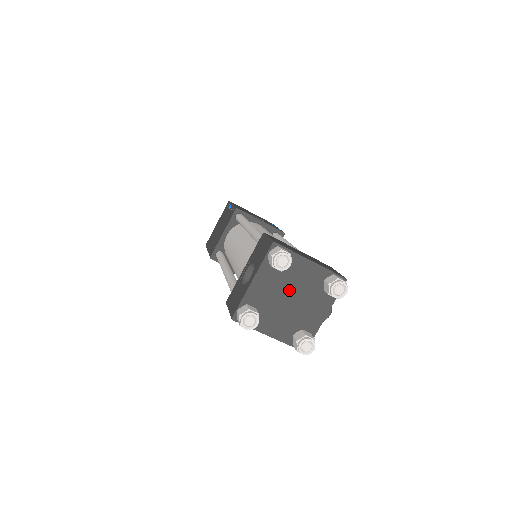
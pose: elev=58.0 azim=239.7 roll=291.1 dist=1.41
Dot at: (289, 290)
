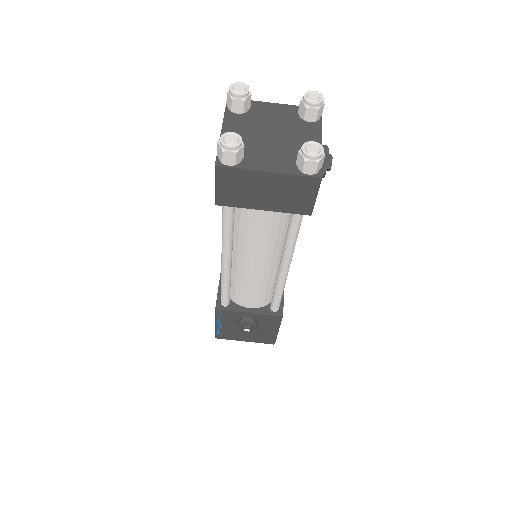
Dot at: (266, 129)
